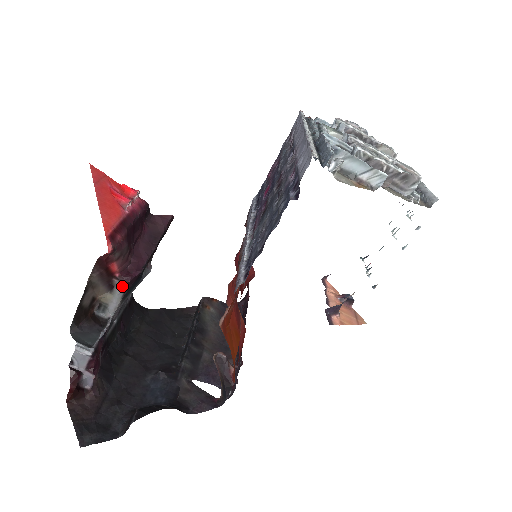
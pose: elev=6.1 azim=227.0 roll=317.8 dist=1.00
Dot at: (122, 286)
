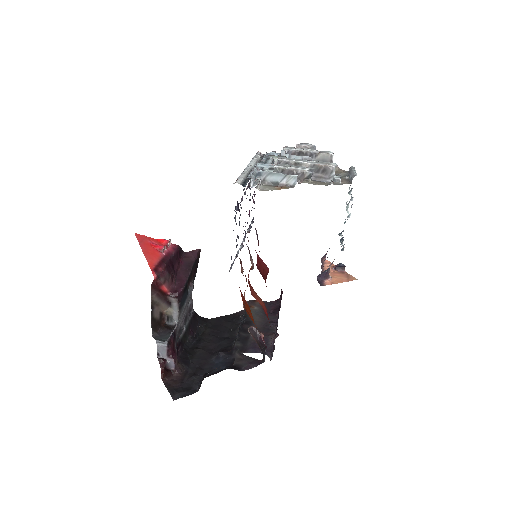
Dot at: (175, 300)
